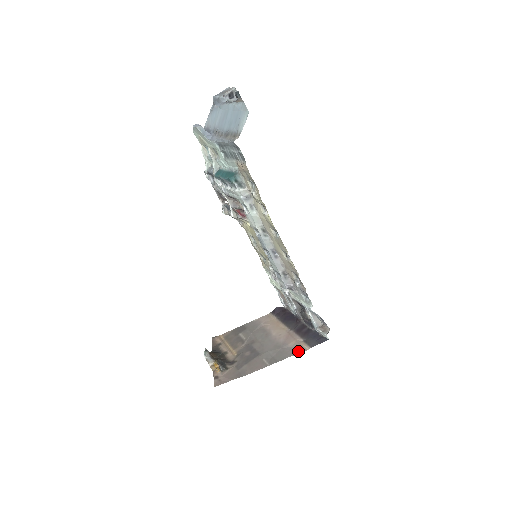
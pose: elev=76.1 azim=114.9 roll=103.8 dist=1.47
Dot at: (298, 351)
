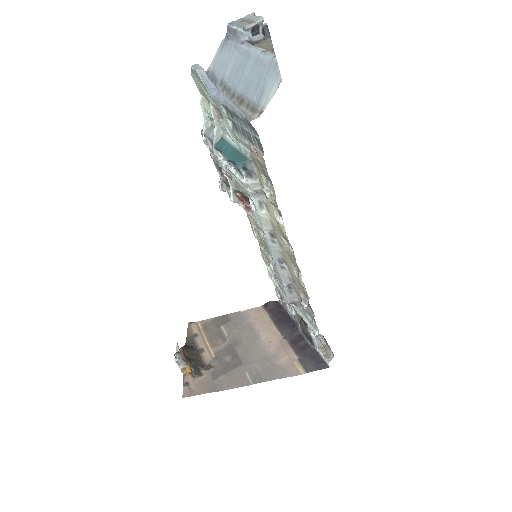
Dot at: (290, 373)
